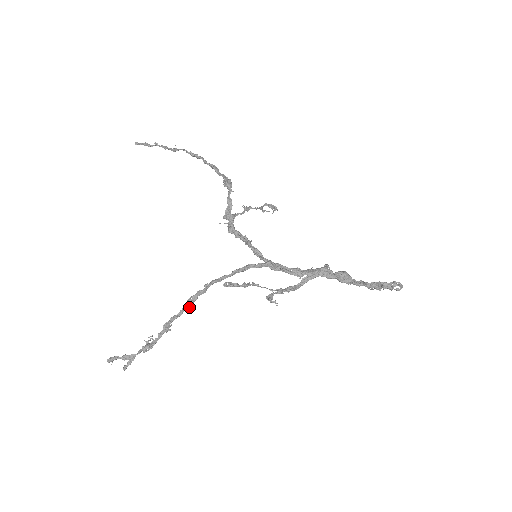
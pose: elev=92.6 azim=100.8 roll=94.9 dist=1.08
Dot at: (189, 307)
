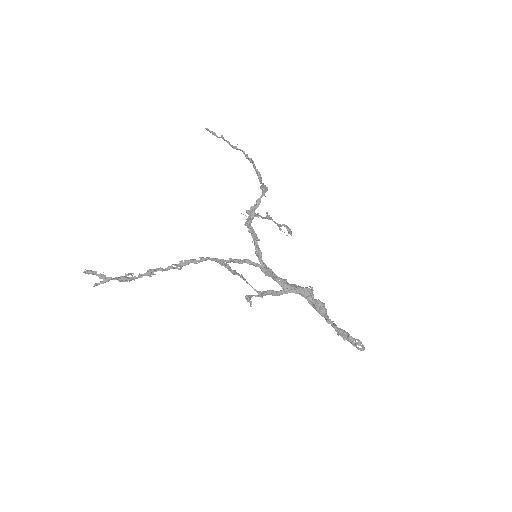
Dot at: (177, 268)
